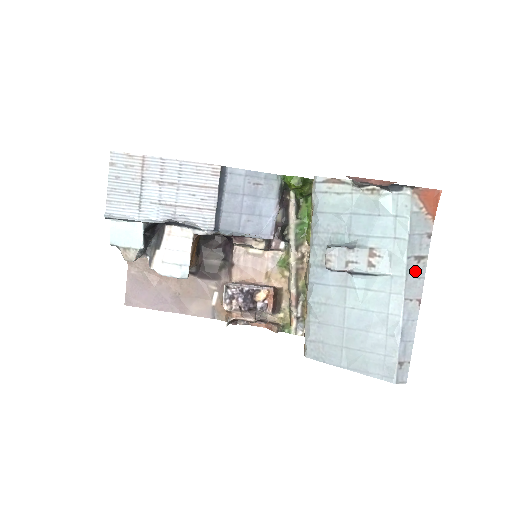
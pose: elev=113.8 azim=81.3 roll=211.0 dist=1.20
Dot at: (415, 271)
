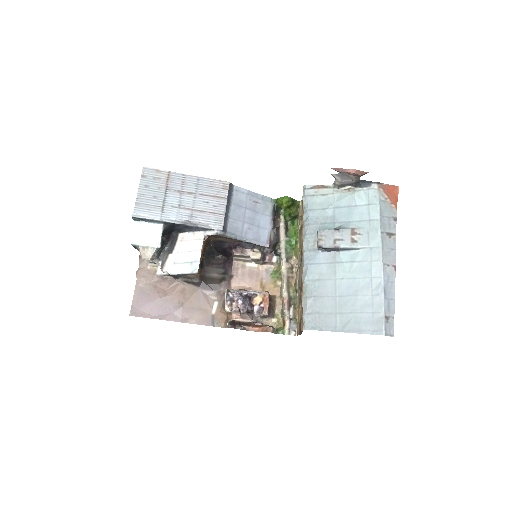
Dot at: (388, 243)
